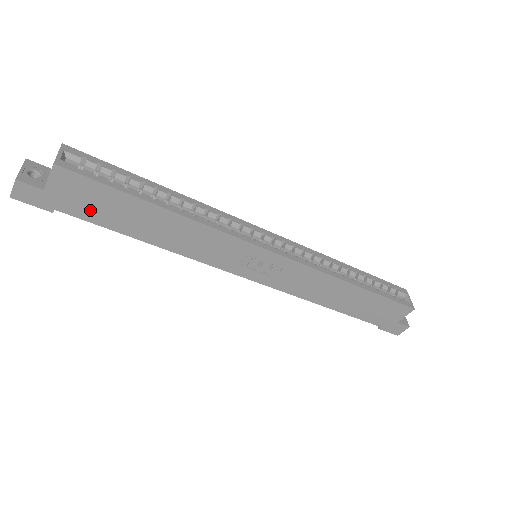
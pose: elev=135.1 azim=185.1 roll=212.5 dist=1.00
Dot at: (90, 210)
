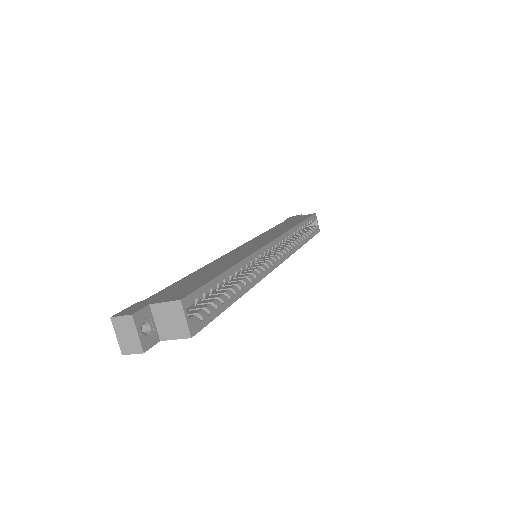
Dot at: occluded
